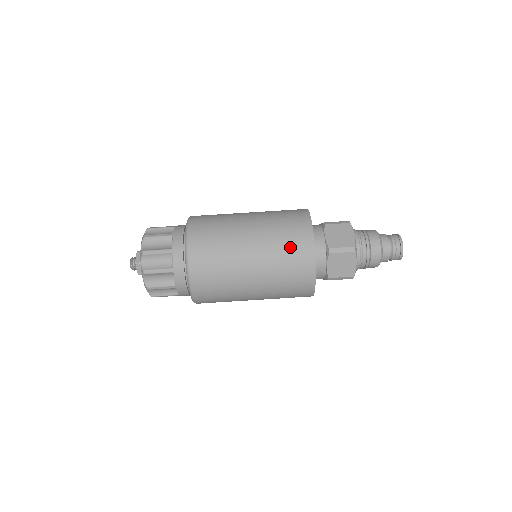
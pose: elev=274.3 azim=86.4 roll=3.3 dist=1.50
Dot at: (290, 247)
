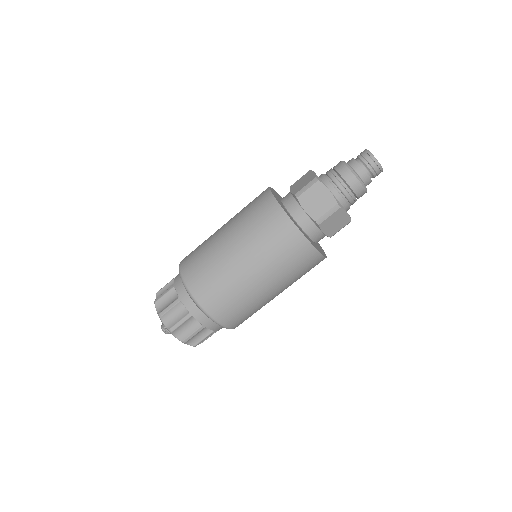
Dot at: (255, 212)
